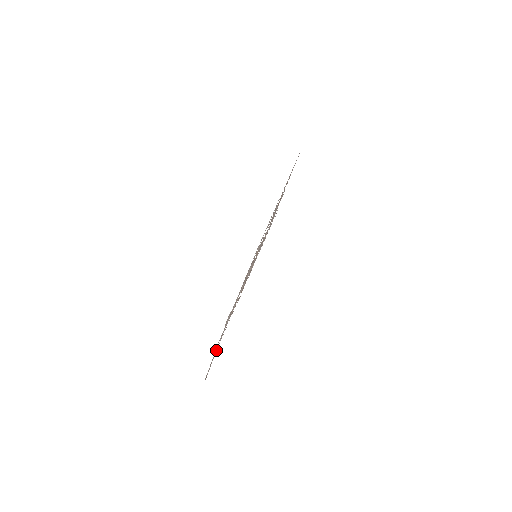
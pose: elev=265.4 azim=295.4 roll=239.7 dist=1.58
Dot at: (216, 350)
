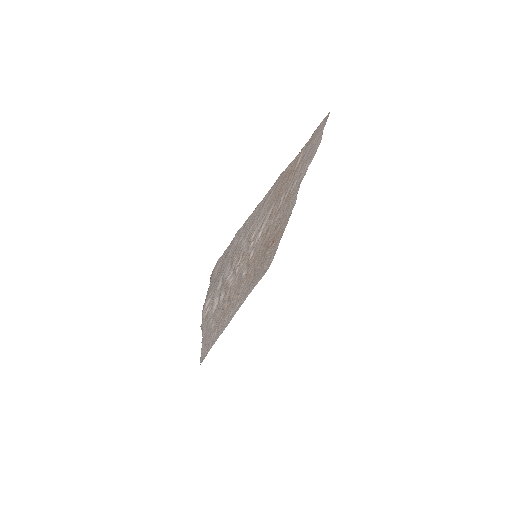
Dot at: (245, 226)
